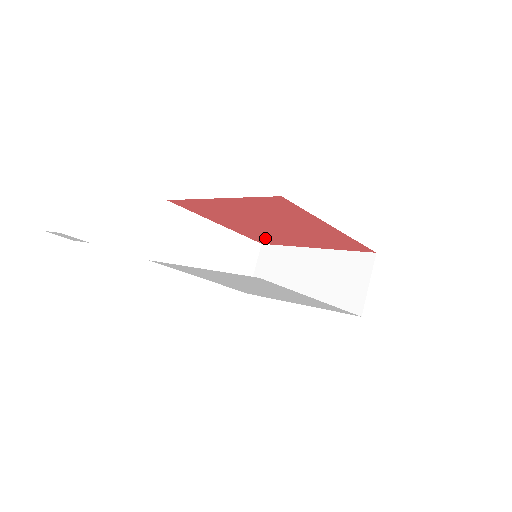
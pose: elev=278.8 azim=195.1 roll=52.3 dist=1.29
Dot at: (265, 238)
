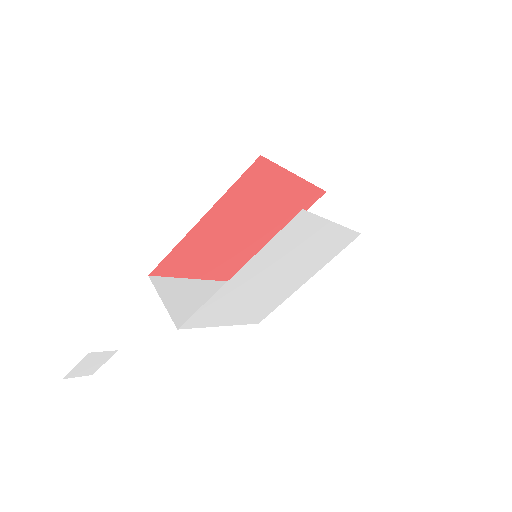
Dot at: (237, 264)
